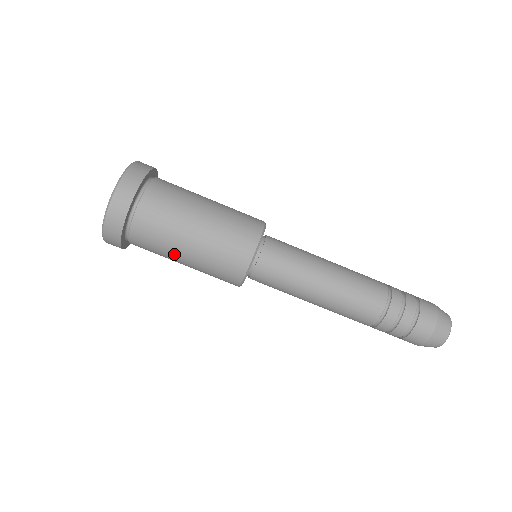
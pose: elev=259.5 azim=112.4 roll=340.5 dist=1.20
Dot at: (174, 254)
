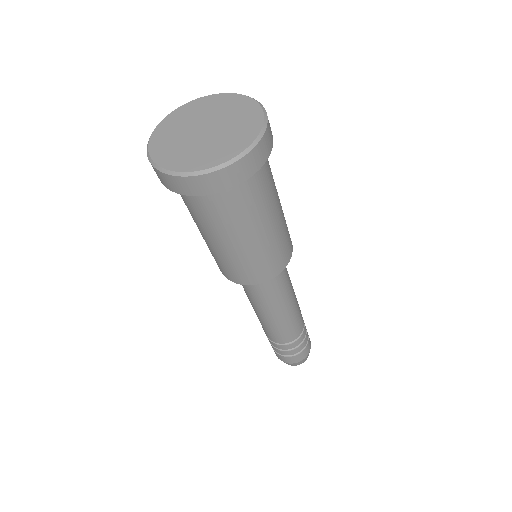
Dot at: occluded
